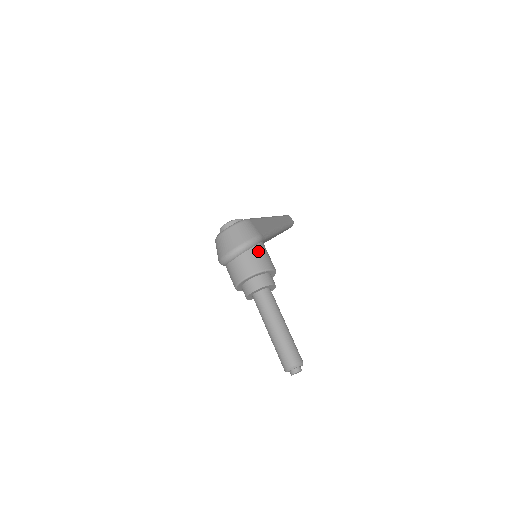
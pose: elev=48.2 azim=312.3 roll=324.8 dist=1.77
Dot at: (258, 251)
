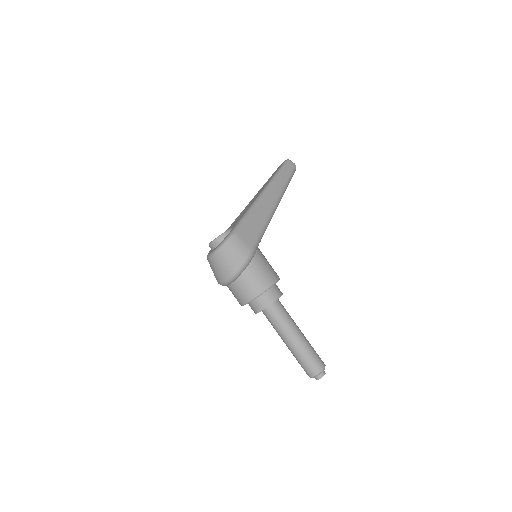
Dot at: (253, 271)
